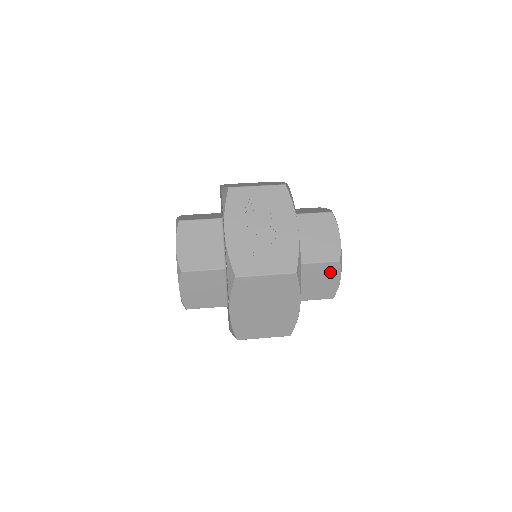
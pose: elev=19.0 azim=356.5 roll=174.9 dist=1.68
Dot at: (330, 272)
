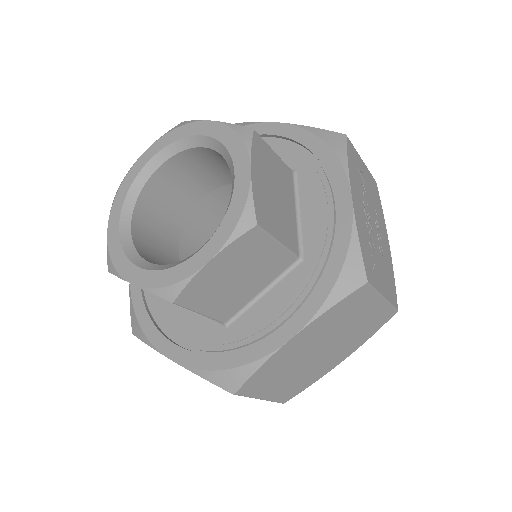
Dot at: occluded
